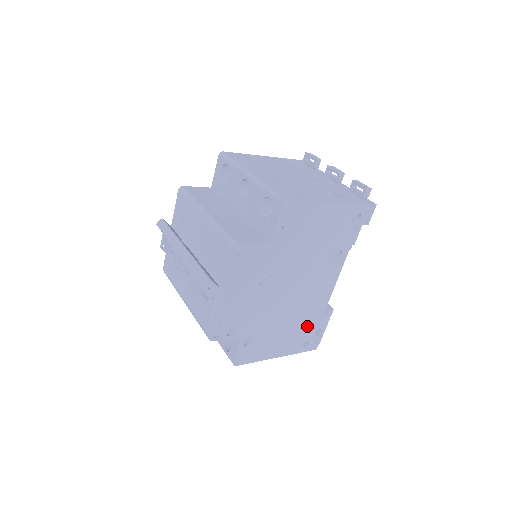
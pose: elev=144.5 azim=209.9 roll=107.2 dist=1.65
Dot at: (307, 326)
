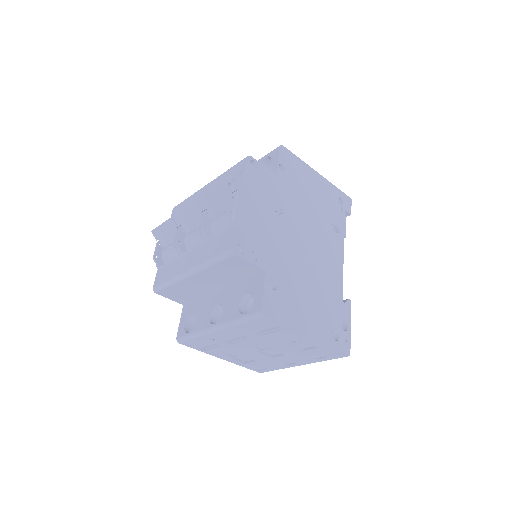
Dot at: (330, 307)
